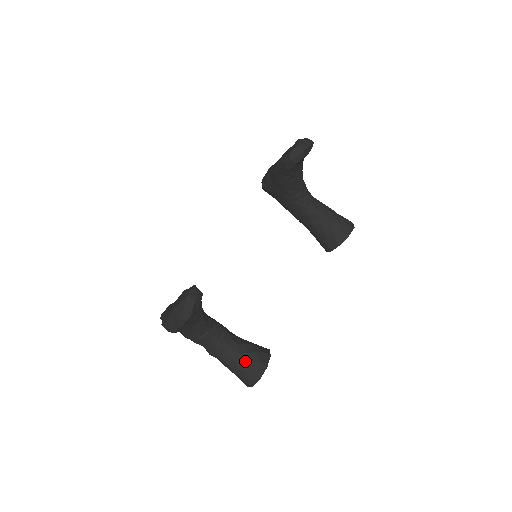
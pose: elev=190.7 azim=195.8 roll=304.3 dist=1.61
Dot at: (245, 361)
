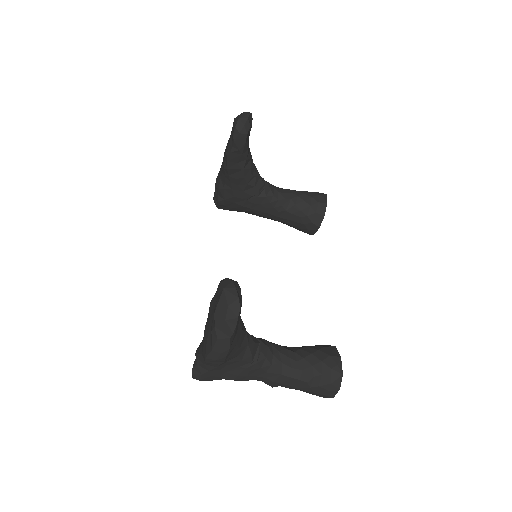
Dot at: (315, 364)
